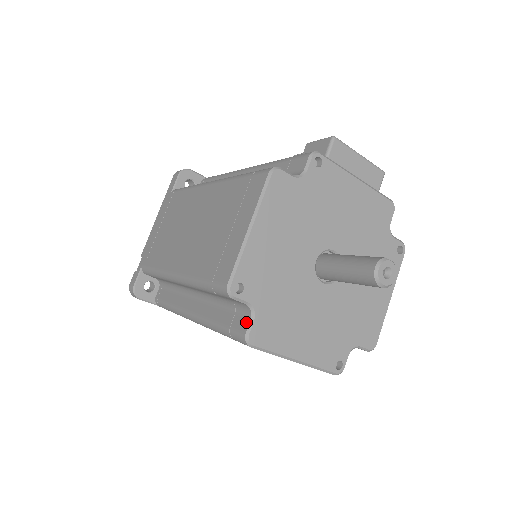
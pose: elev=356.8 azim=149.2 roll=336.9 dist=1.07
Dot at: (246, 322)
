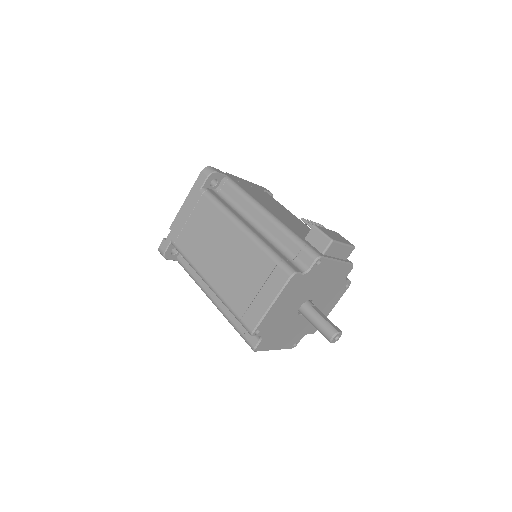
Dot at: (255, 341)
